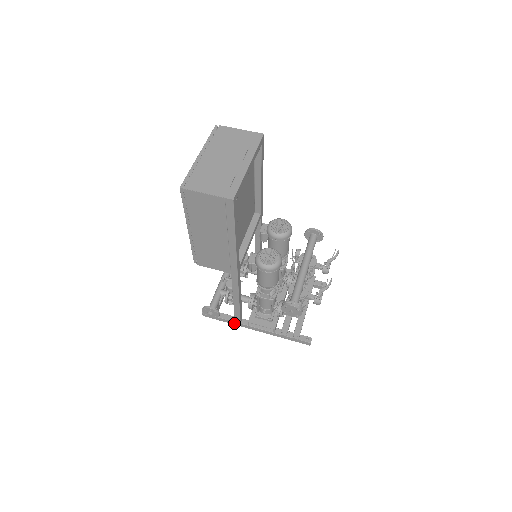
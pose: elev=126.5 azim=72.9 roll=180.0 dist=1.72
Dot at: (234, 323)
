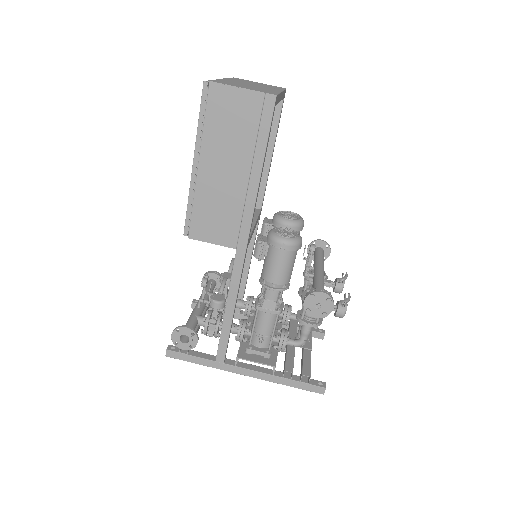
Dot at: (213, 364)
